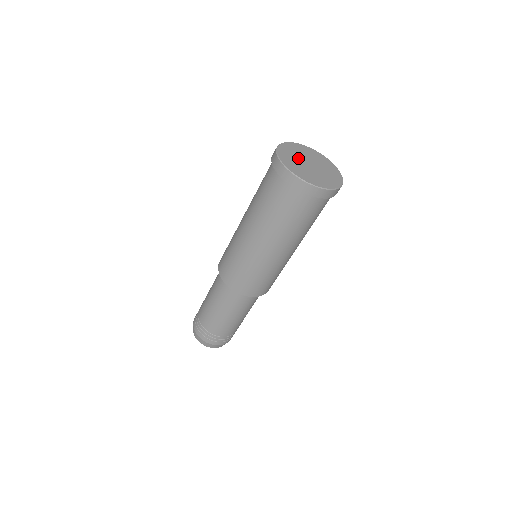
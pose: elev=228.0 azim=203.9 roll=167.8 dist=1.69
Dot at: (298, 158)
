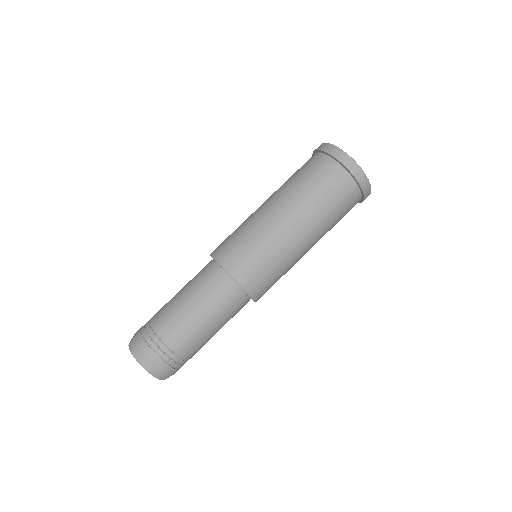
Dot at: occluded
